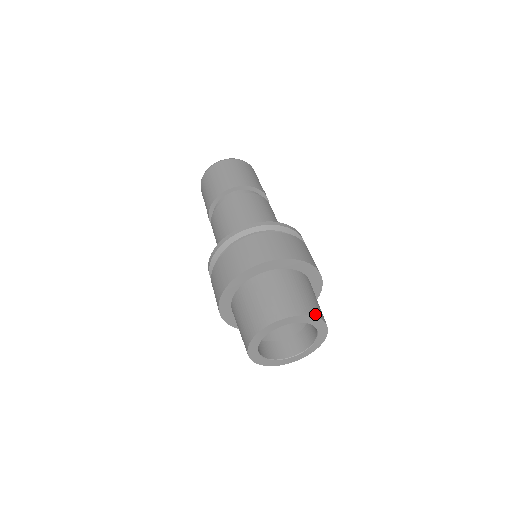
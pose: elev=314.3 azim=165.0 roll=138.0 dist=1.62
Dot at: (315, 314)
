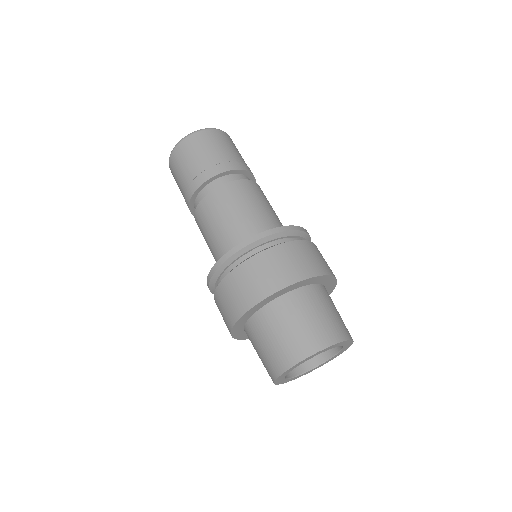
Dot at: (345, 337)
